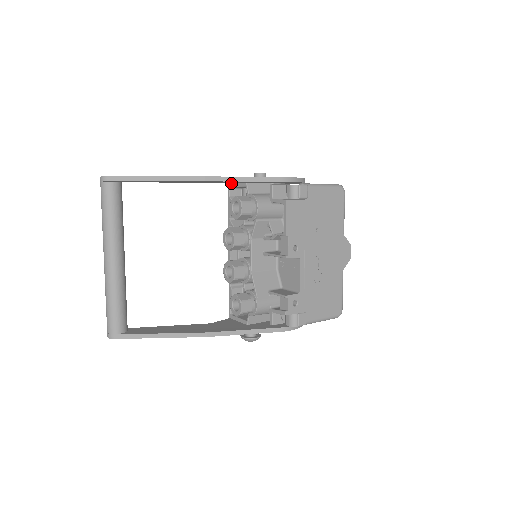
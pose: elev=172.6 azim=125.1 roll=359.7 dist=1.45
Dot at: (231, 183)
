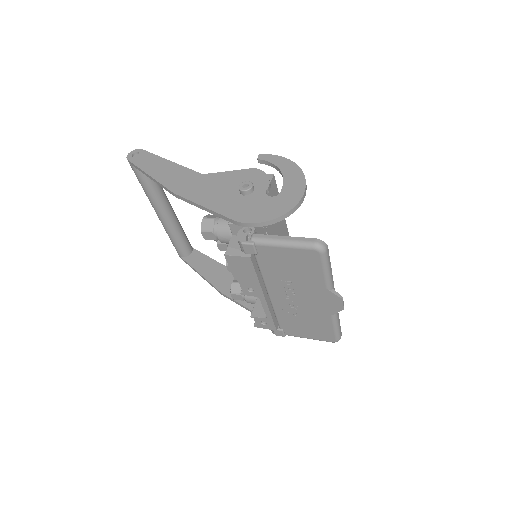
Dot at: occluded
